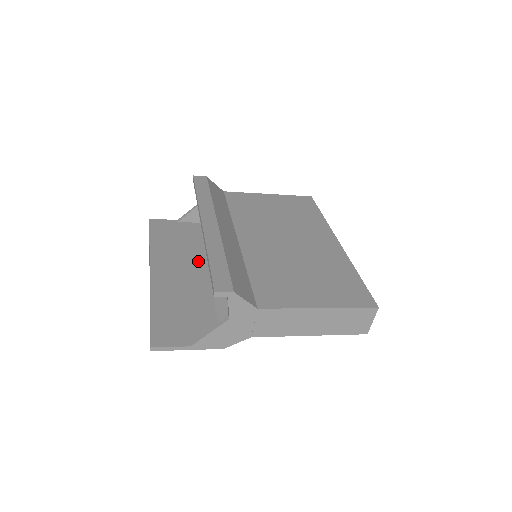
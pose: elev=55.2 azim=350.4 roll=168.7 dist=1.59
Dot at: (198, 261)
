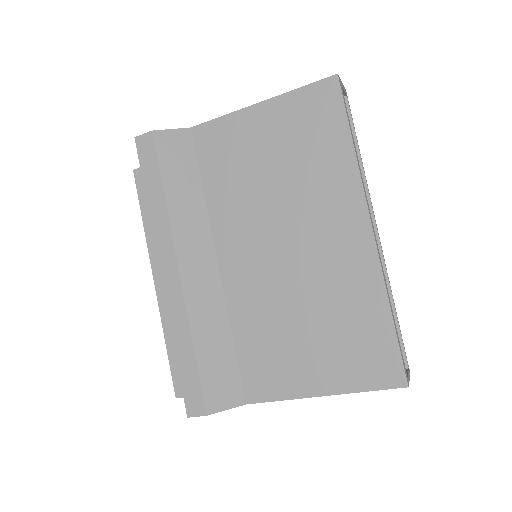
Dot at: occluded
